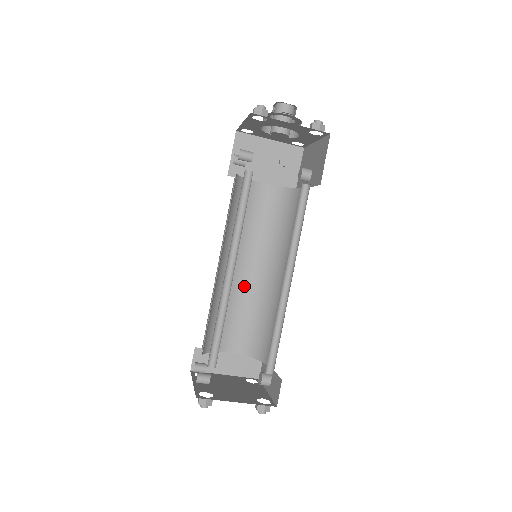
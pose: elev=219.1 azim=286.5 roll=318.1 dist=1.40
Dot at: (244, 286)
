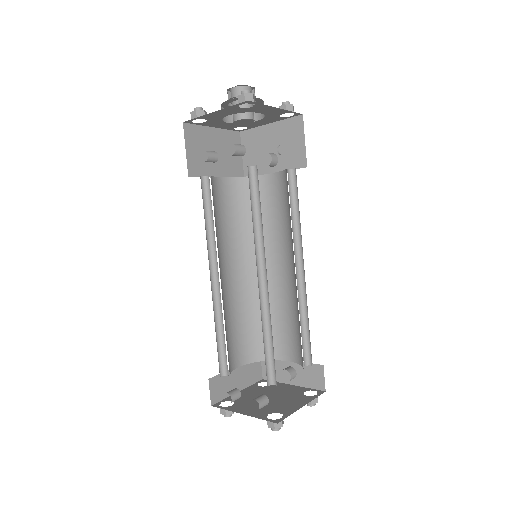
Dot at: (233, 293)
